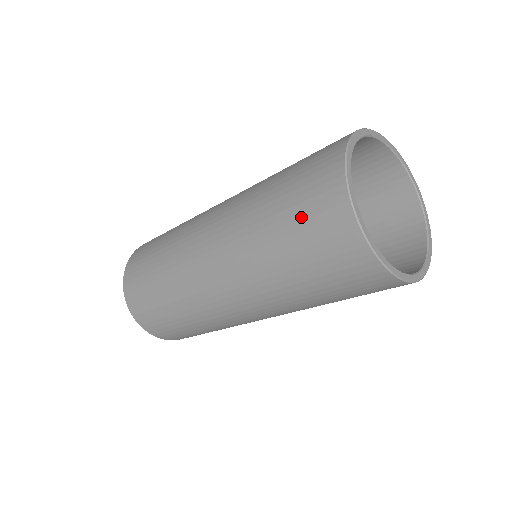
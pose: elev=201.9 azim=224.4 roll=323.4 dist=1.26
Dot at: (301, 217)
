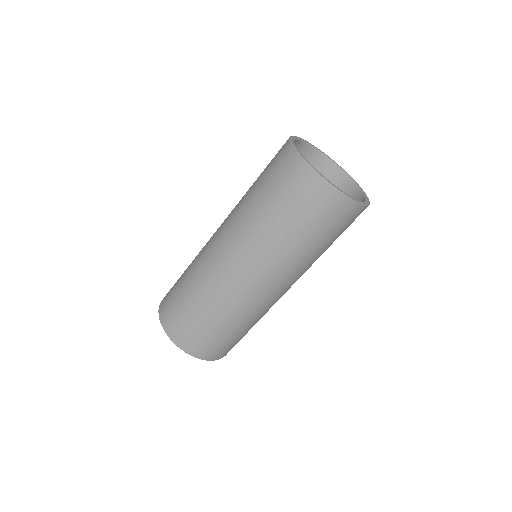
Dot at: (279, 187)
